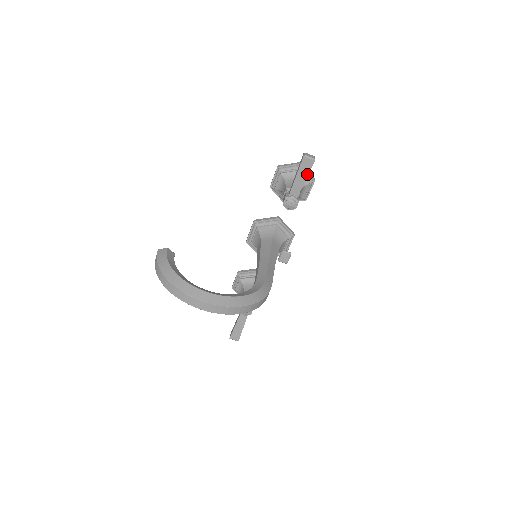
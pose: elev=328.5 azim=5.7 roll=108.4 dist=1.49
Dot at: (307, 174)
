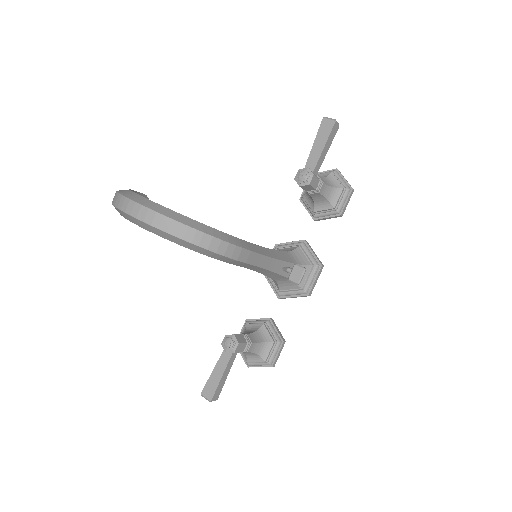
Dot at: (326, 139)
